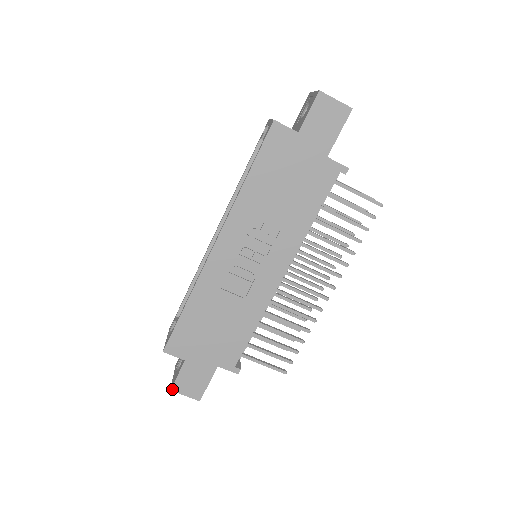
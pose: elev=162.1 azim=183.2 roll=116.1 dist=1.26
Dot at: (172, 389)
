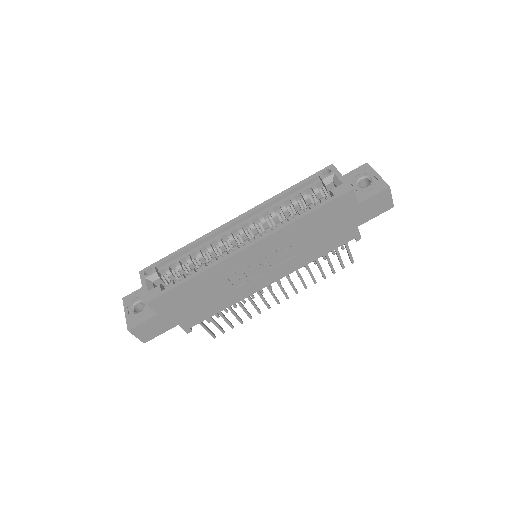
Dot at: (130, 330)
